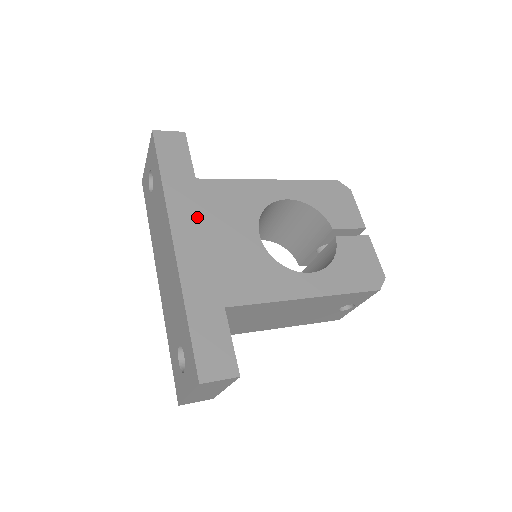
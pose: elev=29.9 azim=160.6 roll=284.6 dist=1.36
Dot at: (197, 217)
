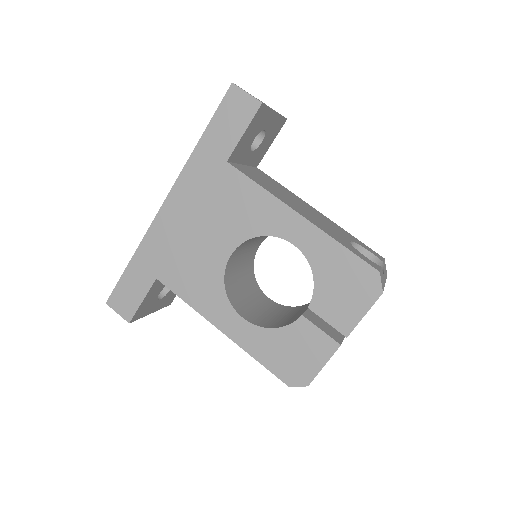
Dot at: (197, 198)
